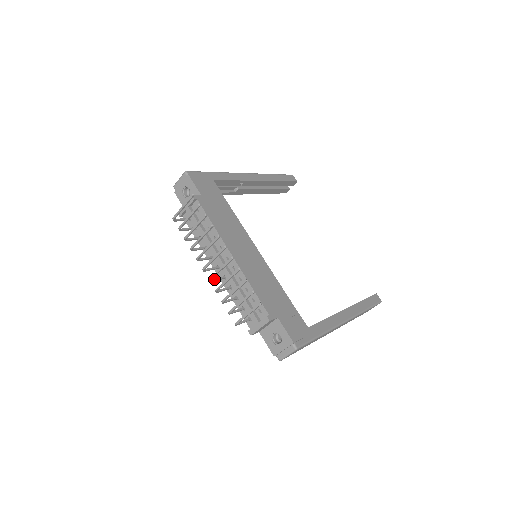
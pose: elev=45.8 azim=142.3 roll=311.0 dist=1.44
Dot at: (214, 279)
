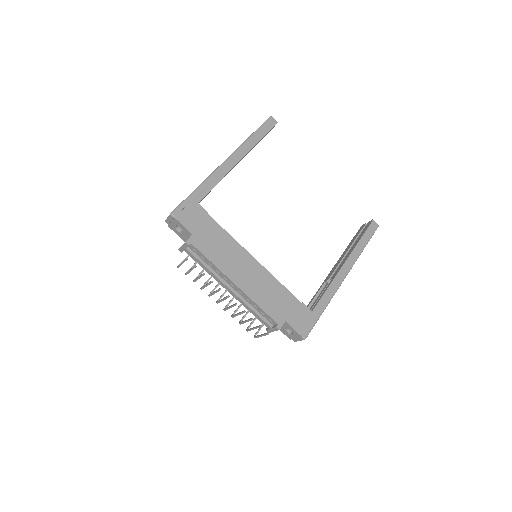
Dot at: (227, 305)
